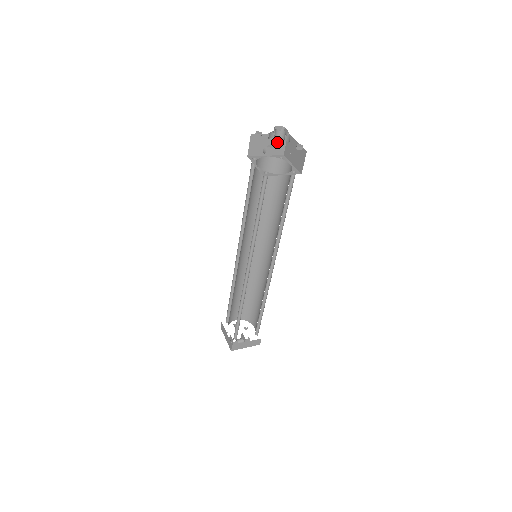
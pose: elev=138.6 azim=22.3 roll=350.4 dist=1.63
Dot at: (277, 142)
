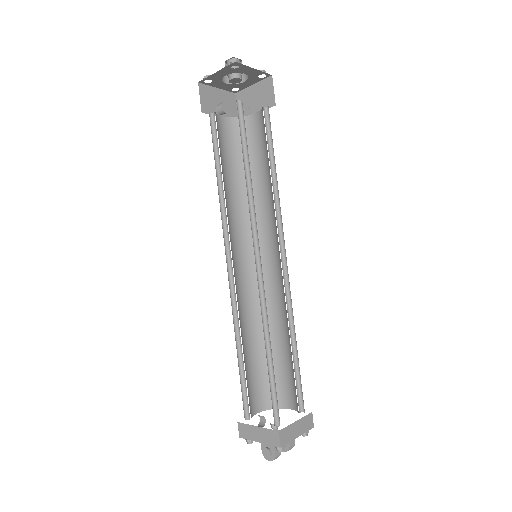
Dot at: (235, 73)
